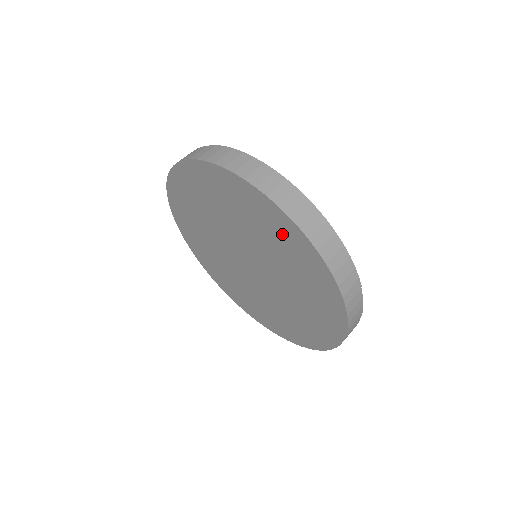
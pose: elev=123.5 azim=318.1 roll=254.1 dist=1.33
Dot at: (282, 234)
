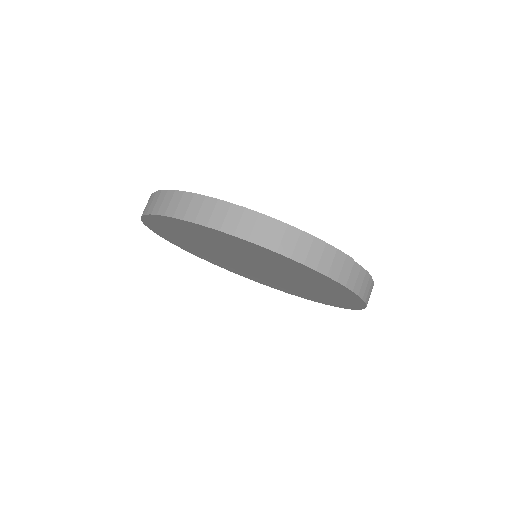
Dot at: (255, 251)
